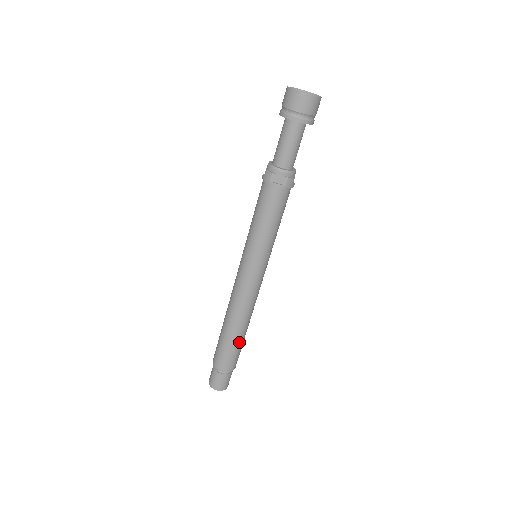
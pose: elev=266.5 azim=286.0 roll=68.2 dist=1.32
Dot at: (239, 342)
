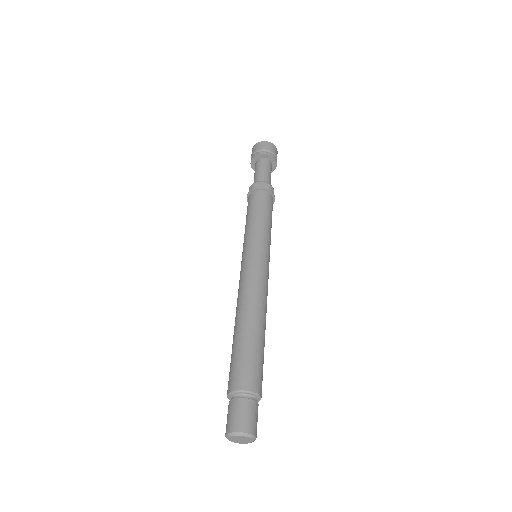
Dot at: (259, 344)
